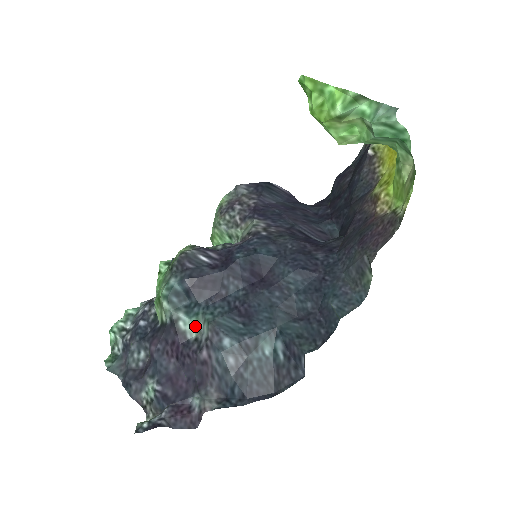
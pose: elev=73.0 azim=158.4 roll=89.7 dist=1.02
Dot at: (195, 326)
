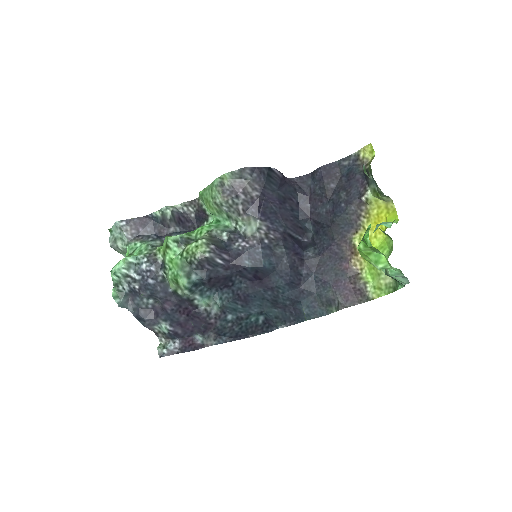
Dot at: (206, 303)
